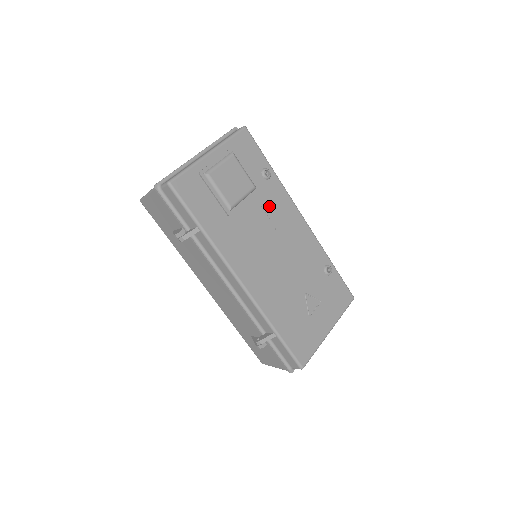
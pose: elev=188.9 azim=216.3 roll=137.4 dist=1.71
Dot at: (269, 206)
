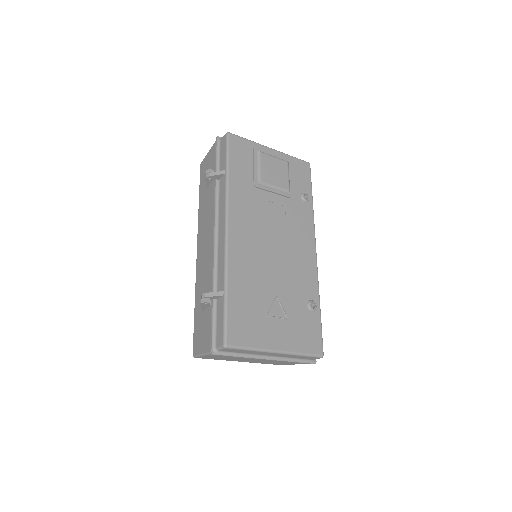
Dot at: (292, 215)
